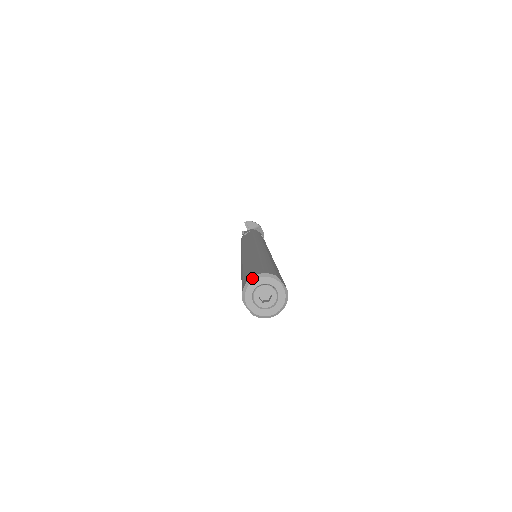
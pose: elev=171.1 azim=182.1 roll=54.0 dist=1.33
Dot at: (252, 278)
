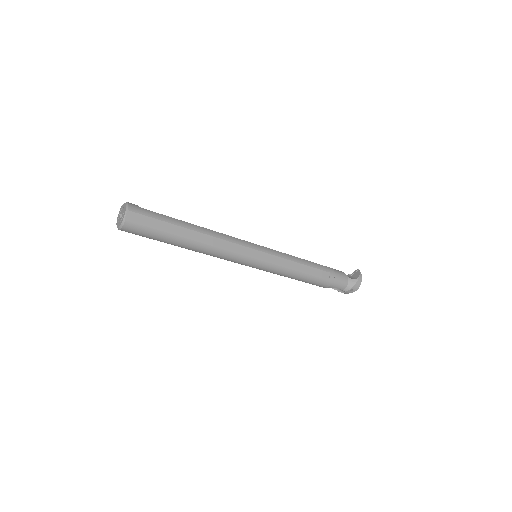
Dot at: (126, 202)
